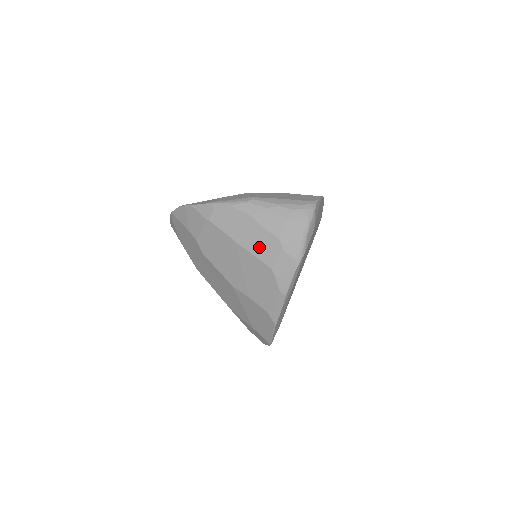
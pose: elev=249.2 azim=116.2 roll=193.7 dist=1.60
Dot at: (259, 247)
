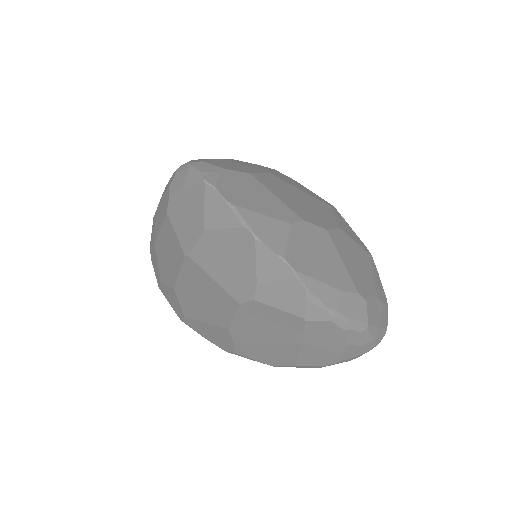
Dot at: (313, 356)
